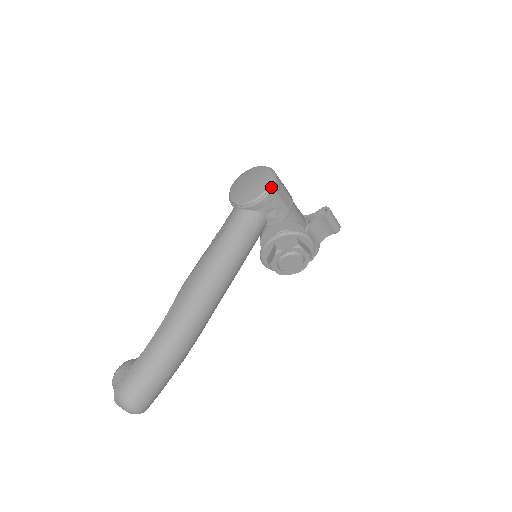
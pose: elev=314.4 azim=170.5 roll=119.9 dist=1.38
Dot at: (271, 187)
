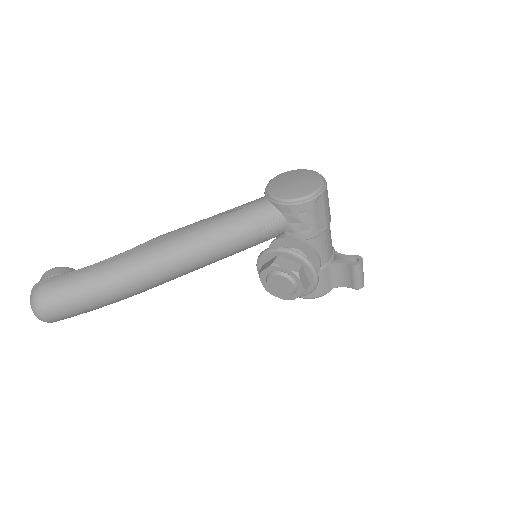
Dot at: (310, 198)
